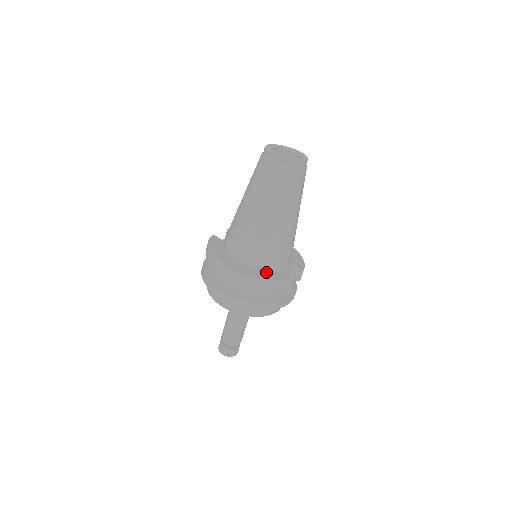
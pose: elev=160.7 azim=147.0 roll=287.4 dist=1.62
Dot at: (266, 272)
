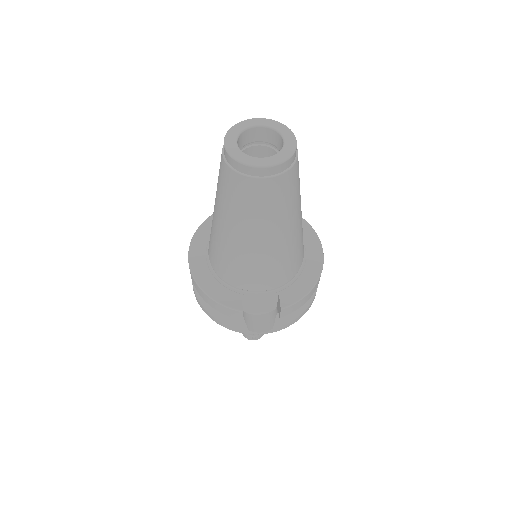
Dot at: (224, 286)
